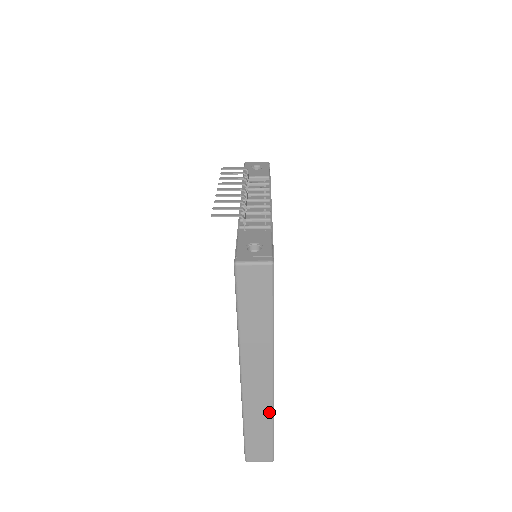
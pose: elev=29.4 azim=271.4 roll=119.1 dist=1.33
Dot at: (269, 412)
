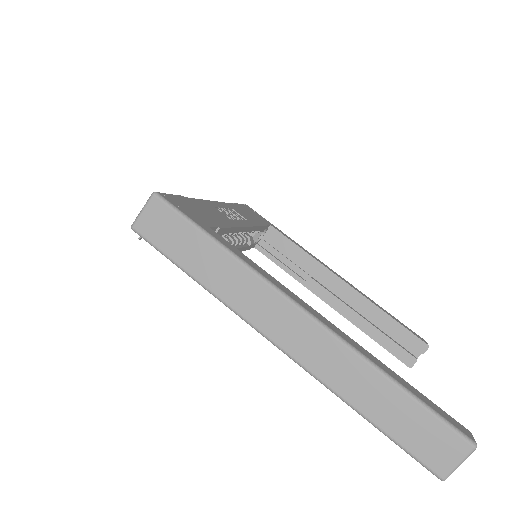
Dot at: (360, 363)
